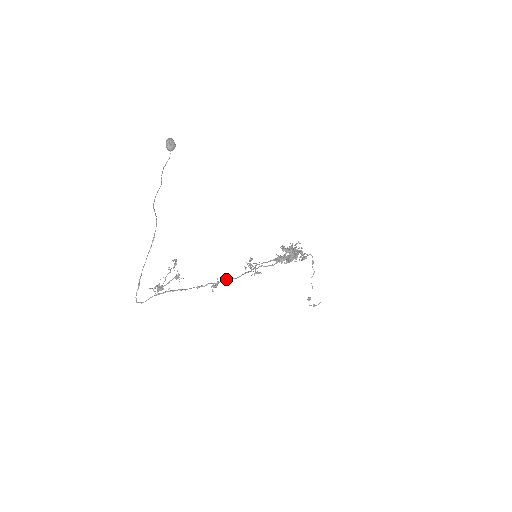
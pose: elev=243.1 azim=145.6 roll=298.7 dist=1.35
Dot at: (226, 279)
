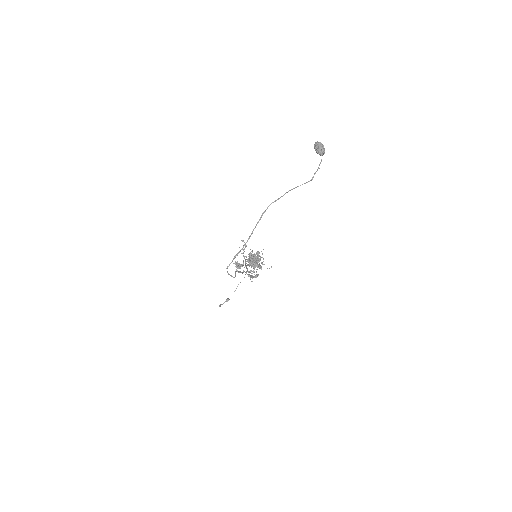
Dot at: (248, 271)
